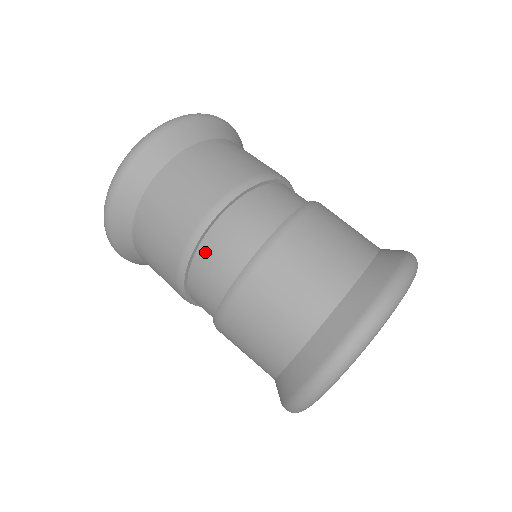
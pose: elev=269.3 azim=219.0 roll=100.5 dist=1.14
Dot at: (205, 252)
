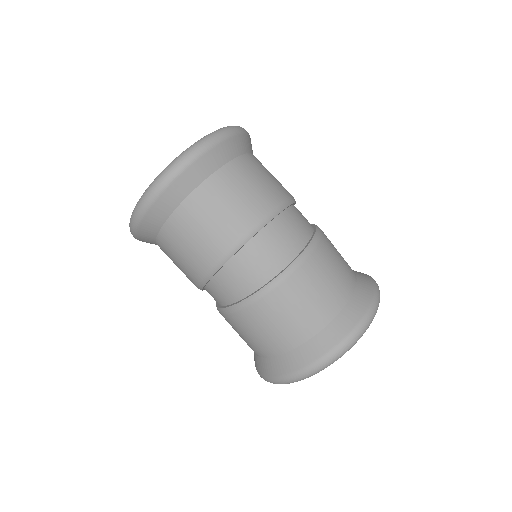
Dot at: (247, 254)
